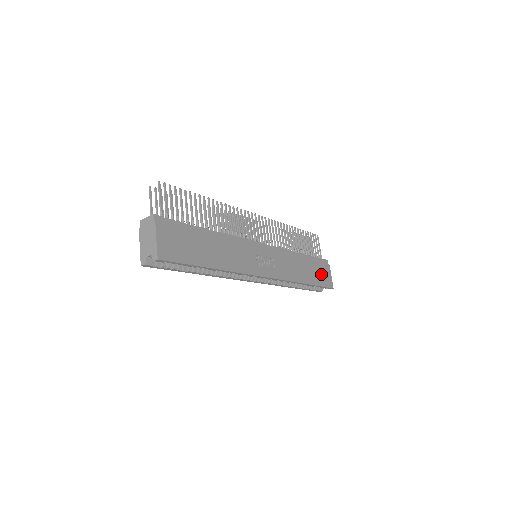
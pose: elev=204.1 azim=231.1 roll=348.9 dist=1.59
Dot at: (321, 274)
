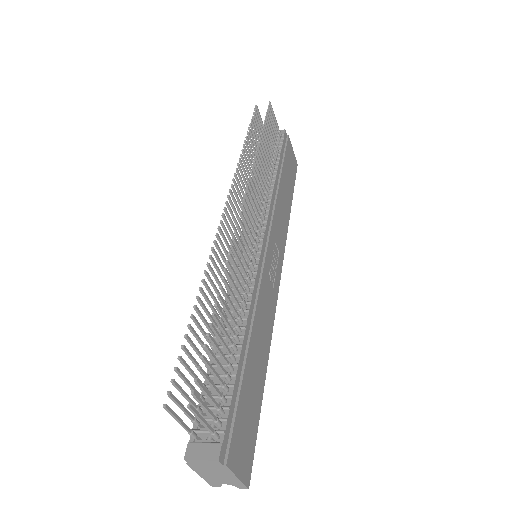
Dot at: (290, 167)
